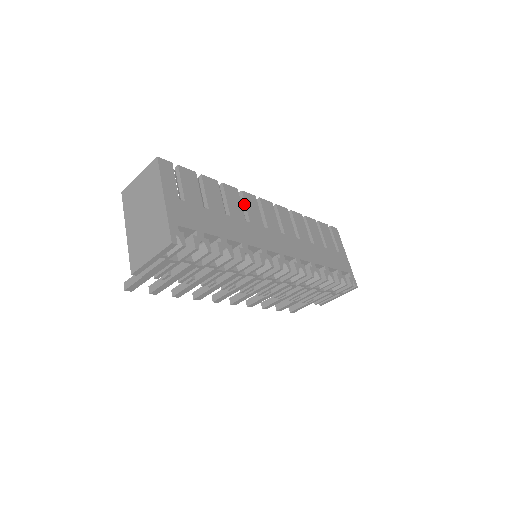
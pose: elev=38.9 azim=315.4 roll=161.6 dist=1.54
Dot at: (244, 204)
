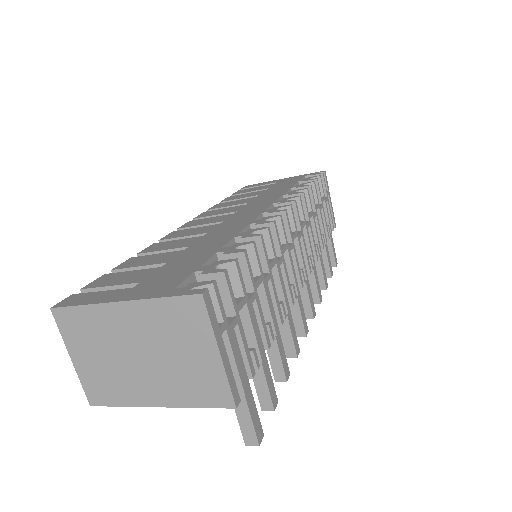
Dot at: occluded
